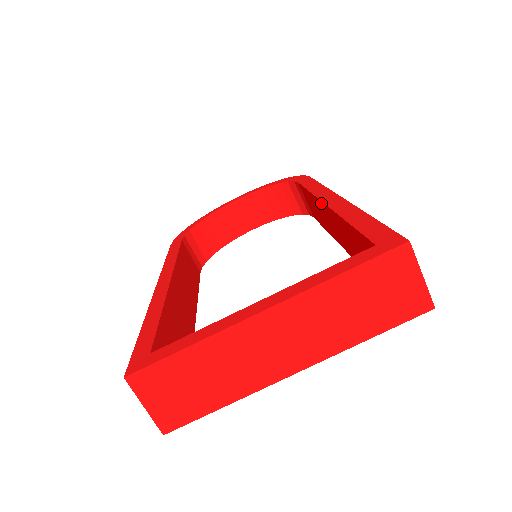
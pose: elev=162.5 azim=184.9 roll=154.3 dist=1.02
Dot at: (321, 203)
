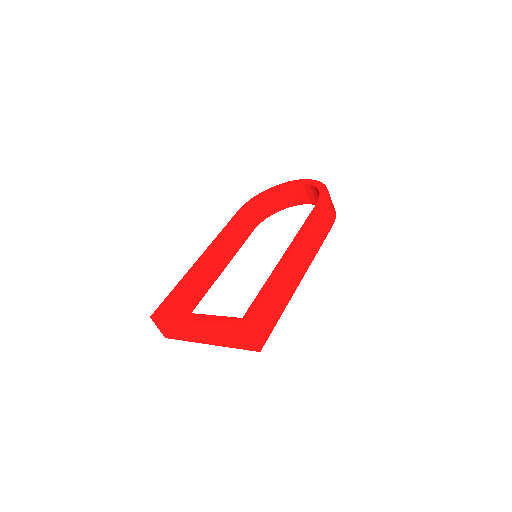
Dot at: (289, 248)
